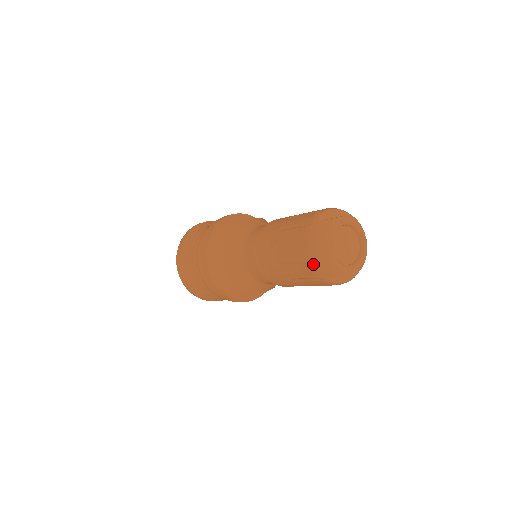
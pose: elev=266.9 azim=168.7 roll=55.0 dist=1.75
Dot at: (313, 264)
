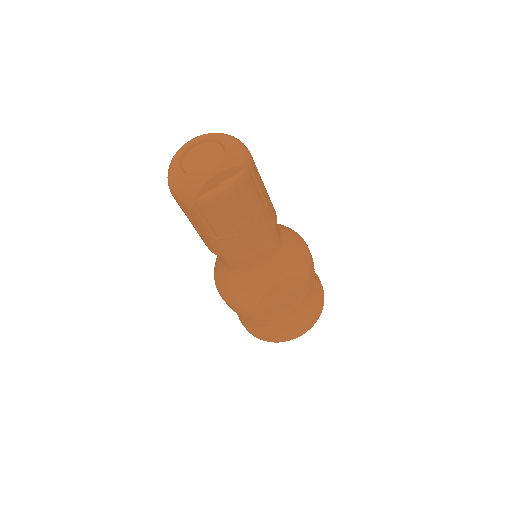
Dot at: (177, 197)
